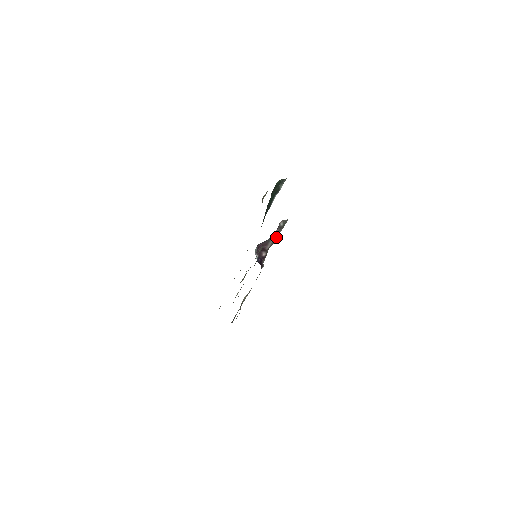
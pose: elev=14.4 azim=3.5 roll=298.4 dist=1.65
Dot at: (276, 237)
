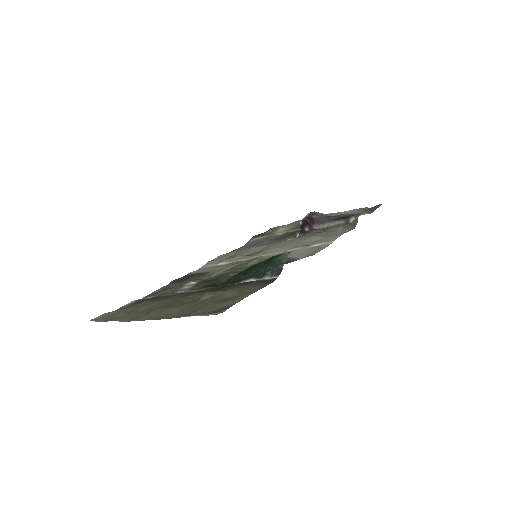
Dot at: (329, 229)
